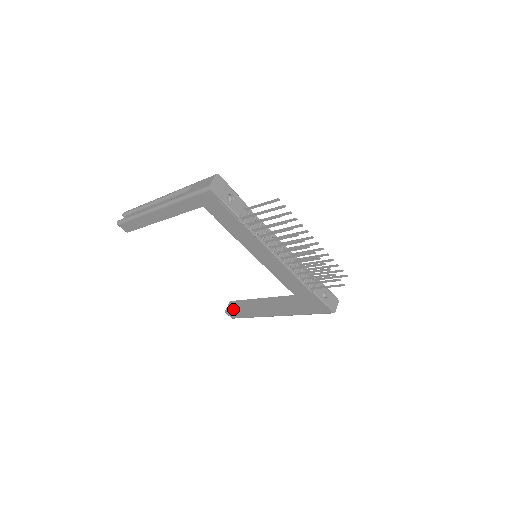
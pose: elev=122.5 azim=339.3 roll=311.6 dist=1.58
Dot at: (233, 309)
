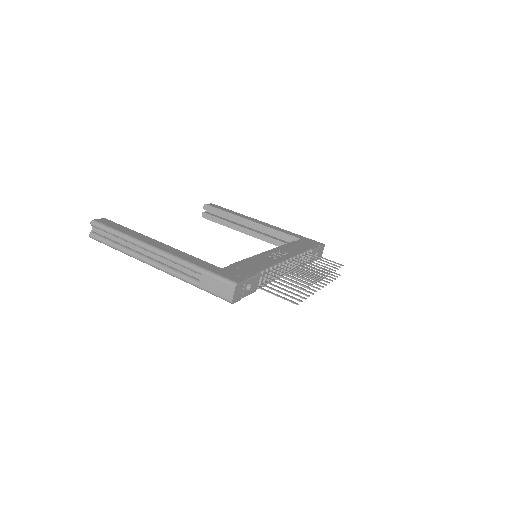
Dot at: (211, 217)
